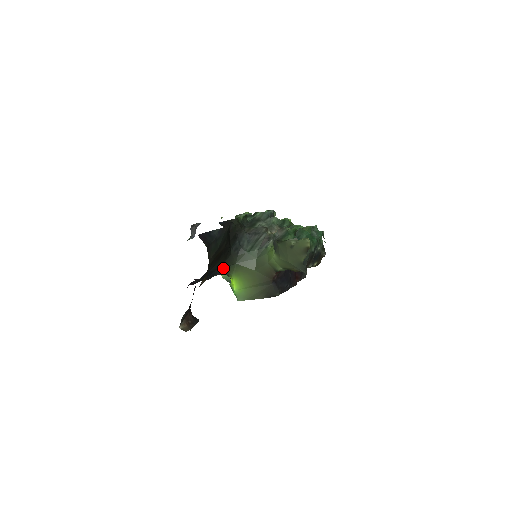
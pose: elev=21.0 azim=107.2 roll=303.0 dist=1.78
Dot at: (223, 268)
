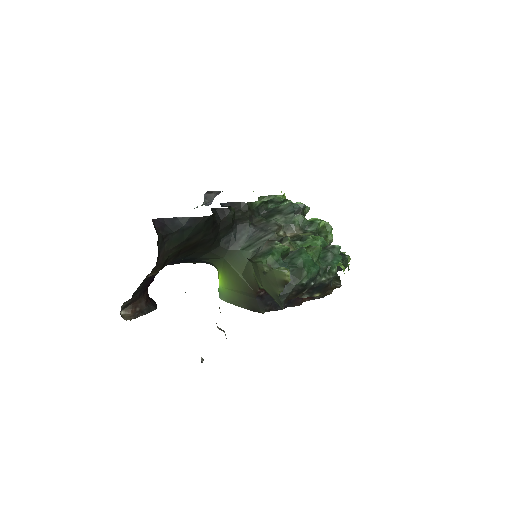
Dot at: (207, 258)
